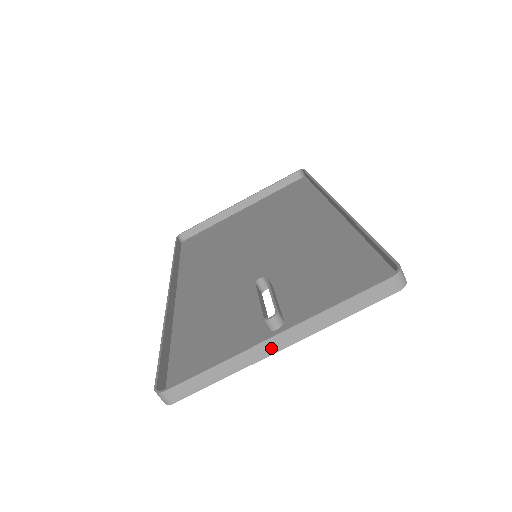
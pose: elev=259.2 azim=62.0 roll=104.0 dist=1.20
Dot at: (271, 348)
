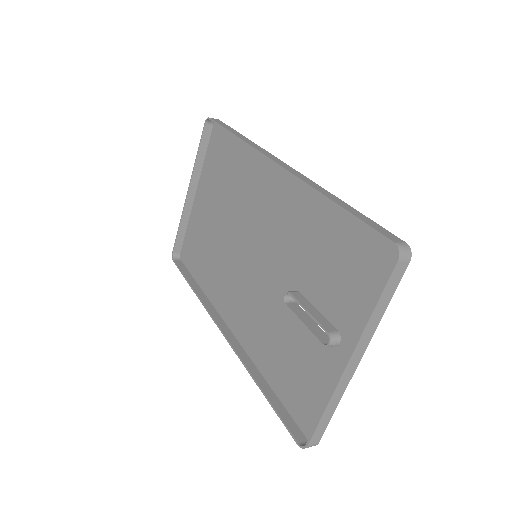
Dot at: (351, 370)
